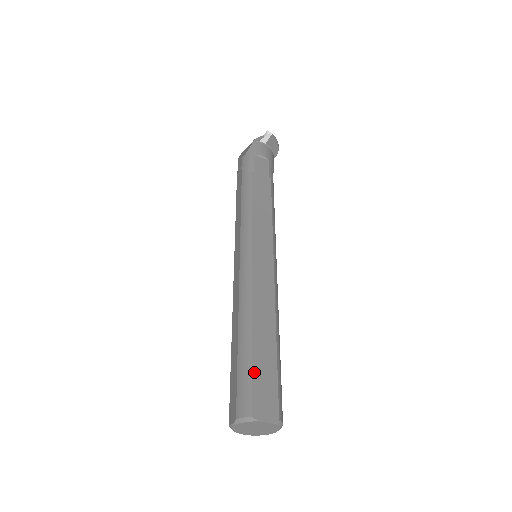
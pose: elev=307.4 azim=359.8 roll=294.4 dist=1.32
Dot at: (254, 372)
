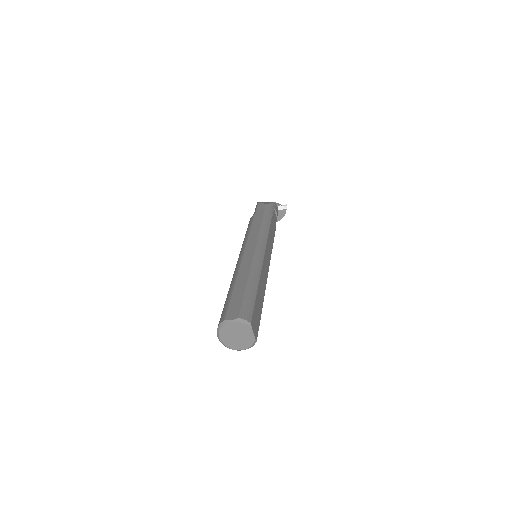
Dot at: (255, 304)
